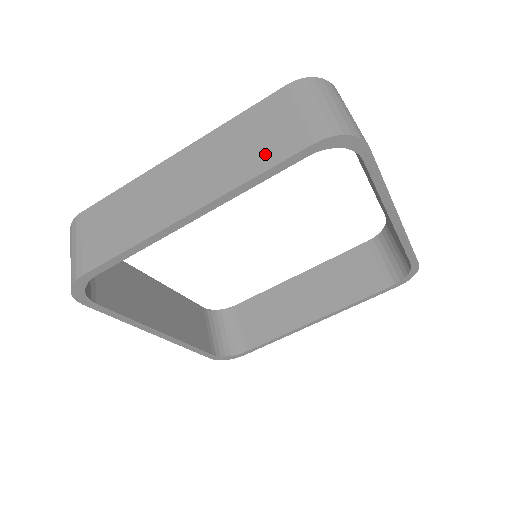
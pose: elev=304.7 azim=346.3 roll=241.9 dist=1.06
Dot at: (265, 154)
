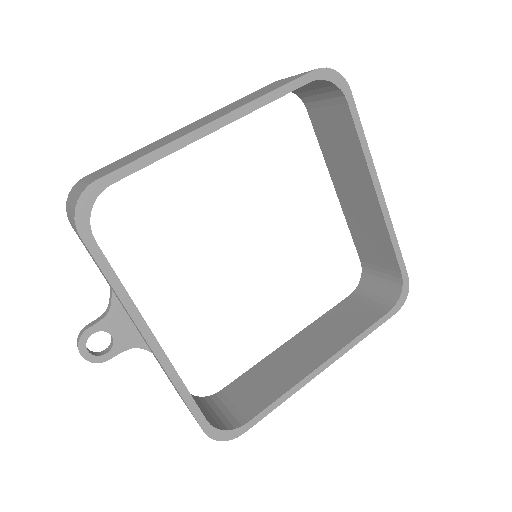
Dot at: (274, 87)
